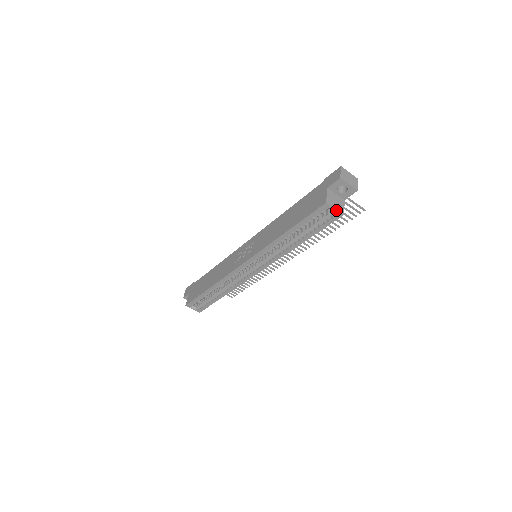
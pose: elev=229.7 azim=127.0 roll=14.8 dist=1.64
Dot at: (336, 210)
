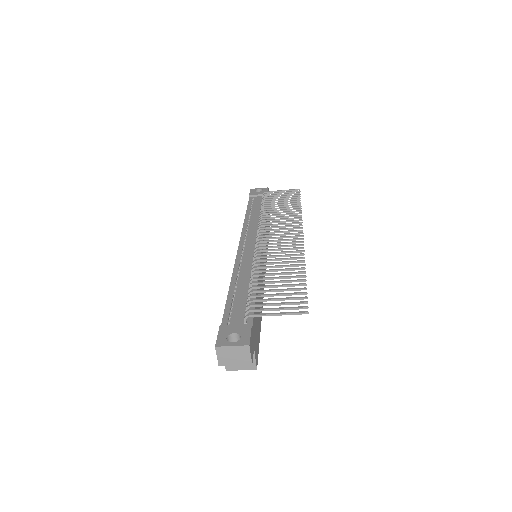
Dot at: (244, 369)
